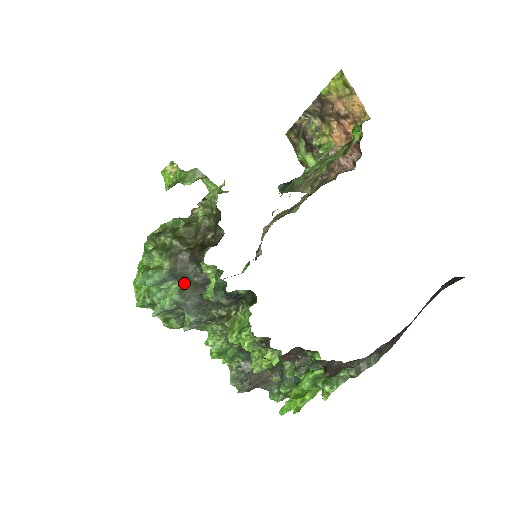
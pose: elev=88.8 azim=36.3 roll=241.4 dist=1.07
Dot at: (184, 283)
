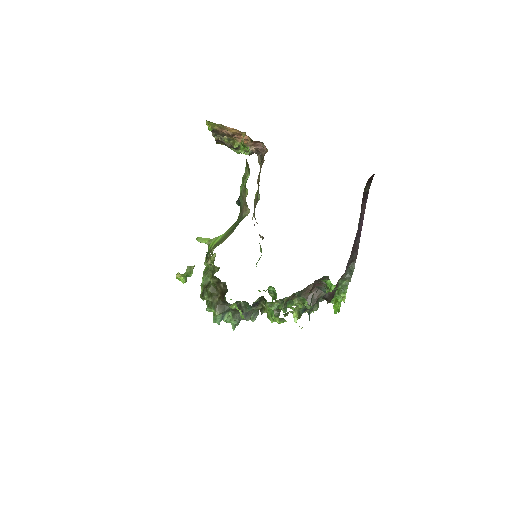
Dot at: (231, 312)
